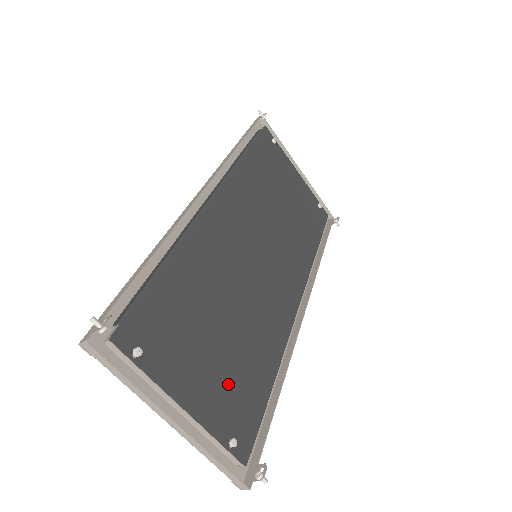
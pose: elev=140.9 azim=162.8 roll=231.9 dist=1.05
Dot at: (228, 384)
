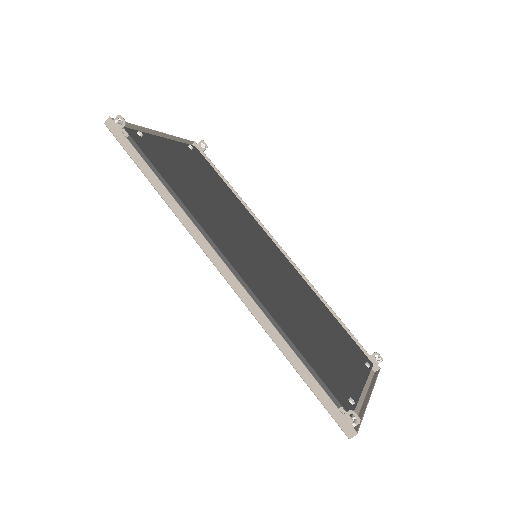
Dot at: (343, 347)
